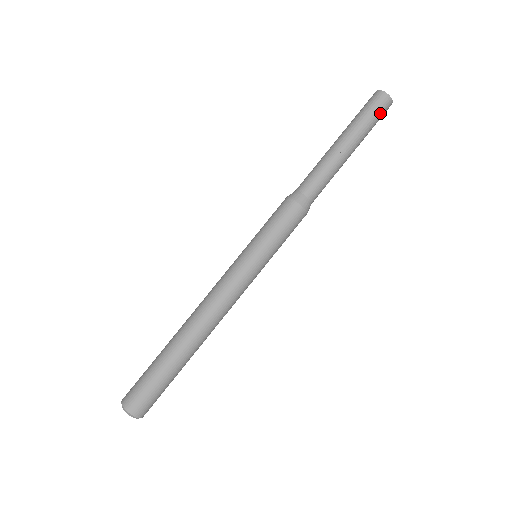
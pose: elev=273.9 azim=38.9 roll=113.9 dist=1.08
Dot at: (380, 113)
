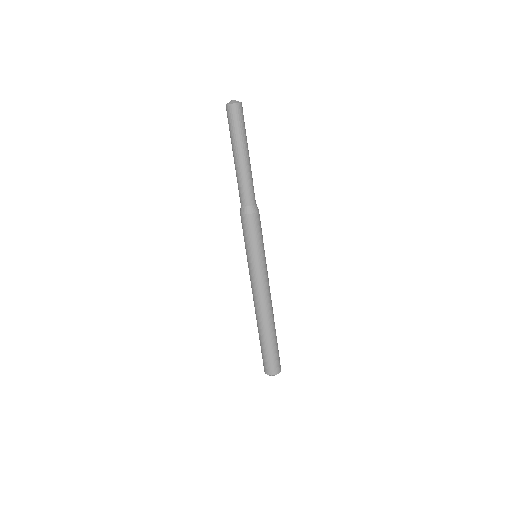
Dot at: (242, 118)
